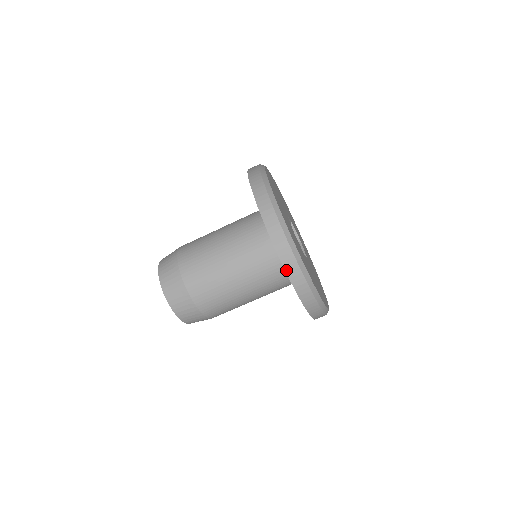
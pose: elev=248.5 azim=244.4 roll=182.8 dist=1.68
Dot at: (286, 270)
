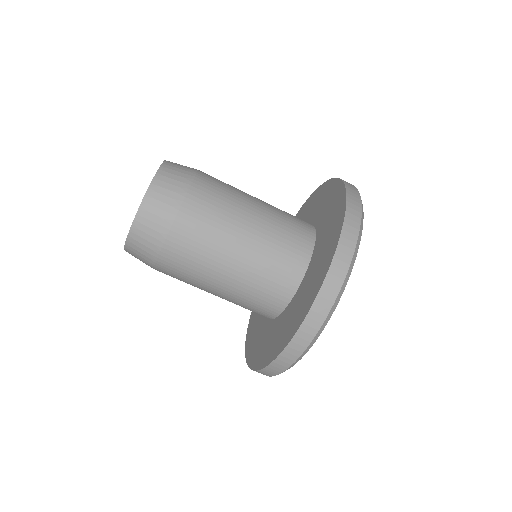
Dot at: occluded
